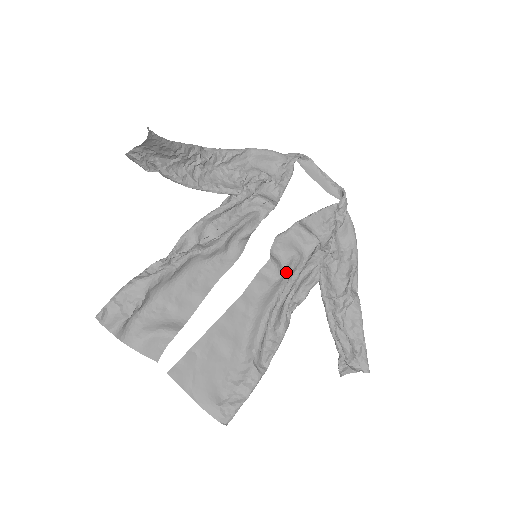
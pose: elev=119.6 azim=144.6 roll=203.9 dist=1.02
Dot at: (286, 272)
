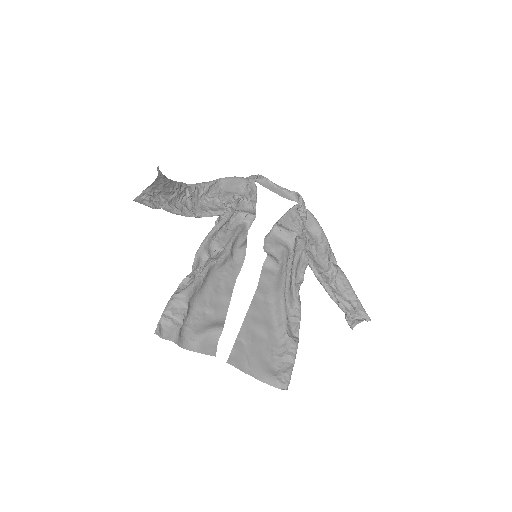
Dot at: (282, 262)
